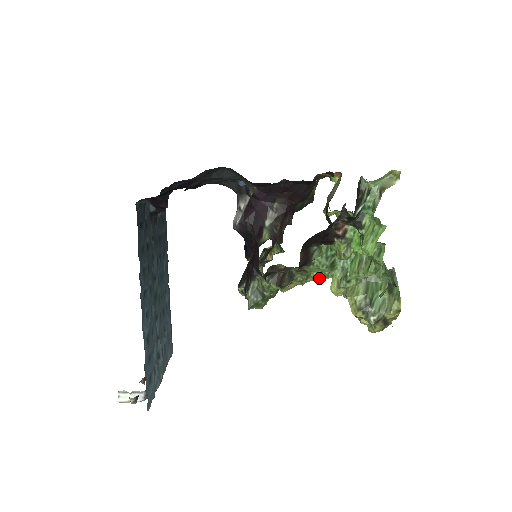
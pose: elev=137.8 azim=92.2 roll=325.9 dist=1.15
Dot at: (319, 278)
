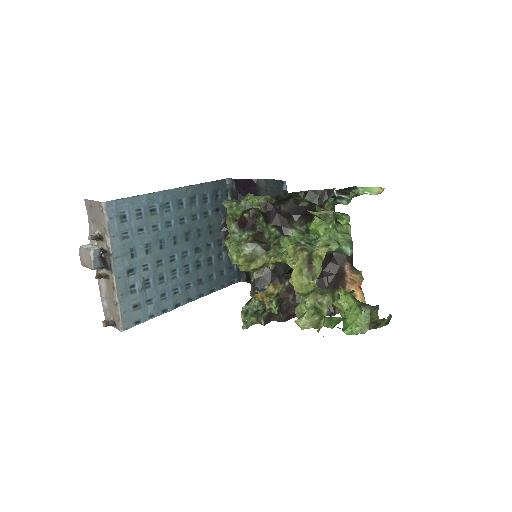
Dot at: (285, 252)
